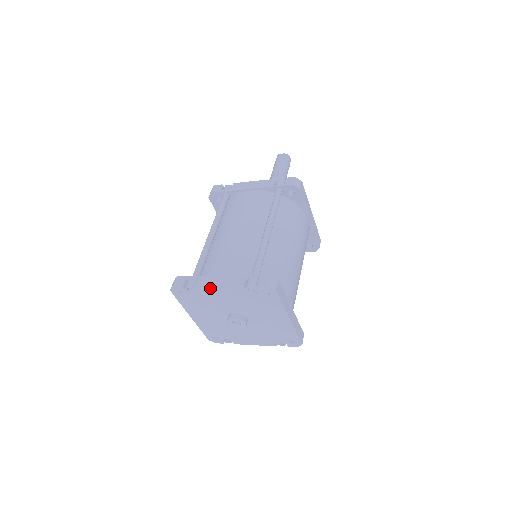
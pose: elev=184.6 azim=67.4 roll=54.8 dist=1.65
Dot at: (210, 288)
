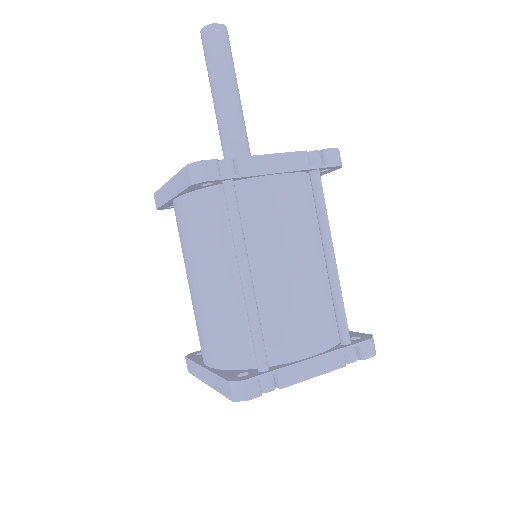
Dot at: (301, 380)
